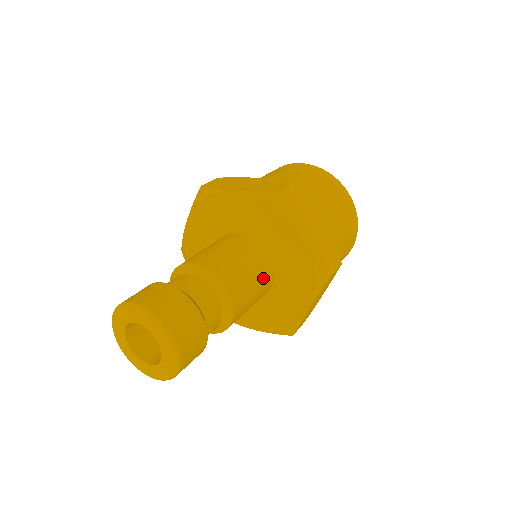
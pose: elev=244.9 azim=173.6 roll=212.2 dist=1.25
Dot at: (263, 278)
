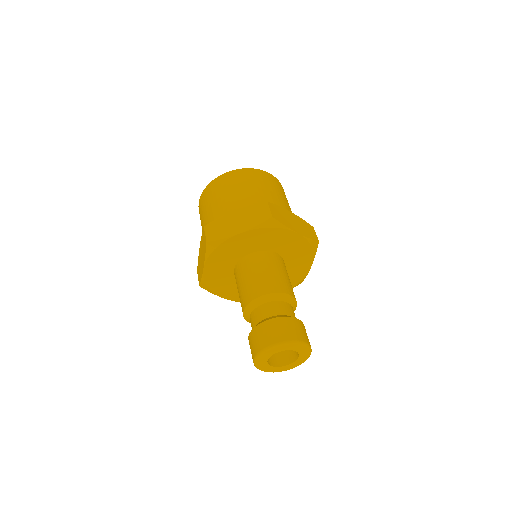
Dot at: occluded
